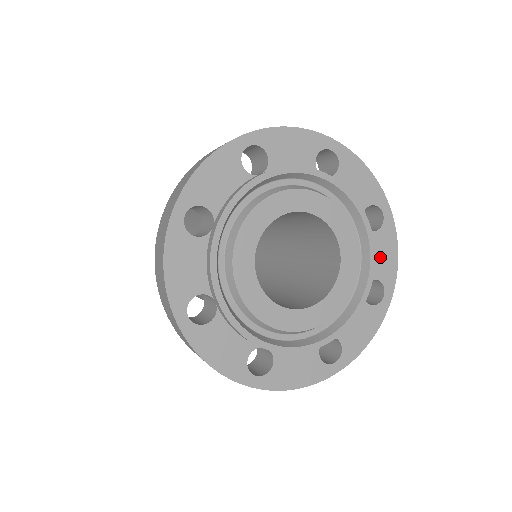
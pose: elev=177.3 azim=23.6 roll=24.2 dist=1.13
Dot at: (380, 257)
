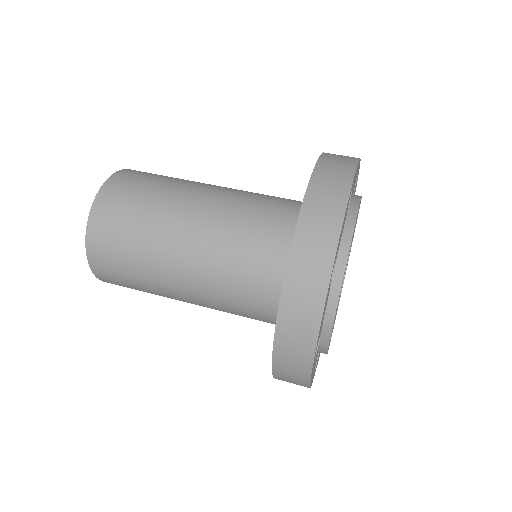
Dot at: occluded
